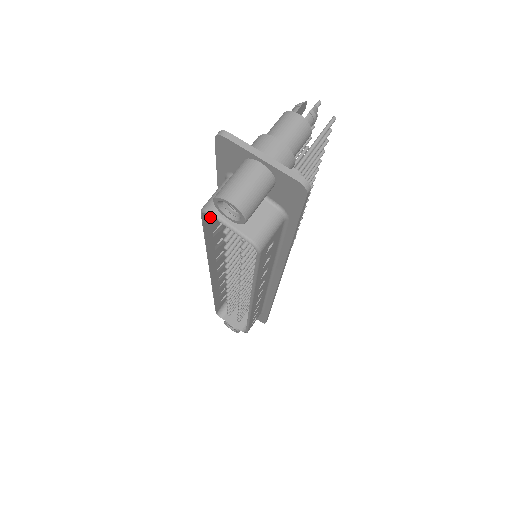
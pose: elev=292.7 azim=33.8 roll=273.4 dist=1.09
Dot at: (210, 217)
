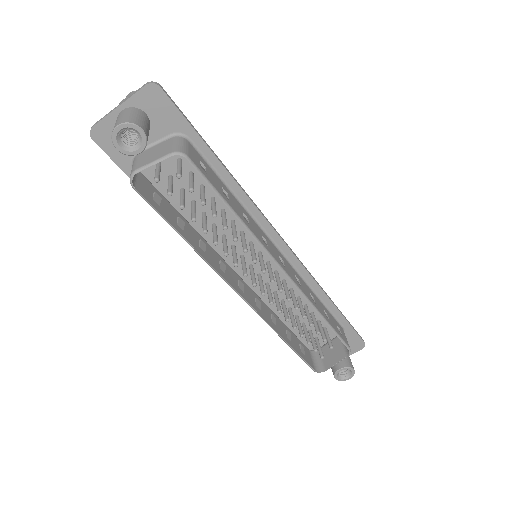
Dot at: (152, 200)
